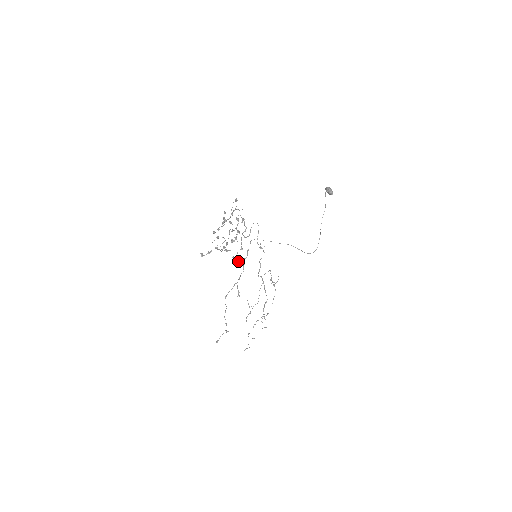
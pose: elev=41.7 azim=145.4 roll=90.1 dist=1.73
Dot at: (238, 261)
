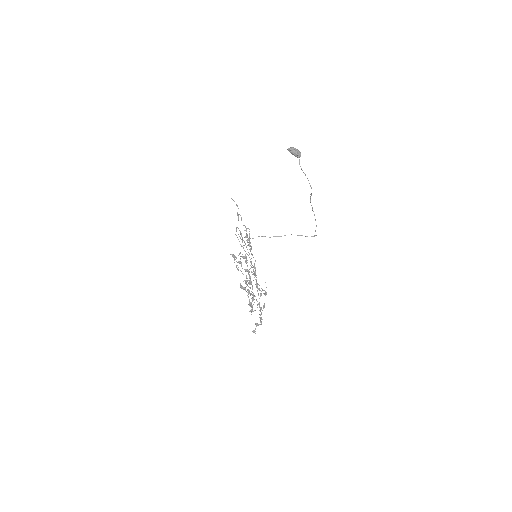
Dot at: occluded
